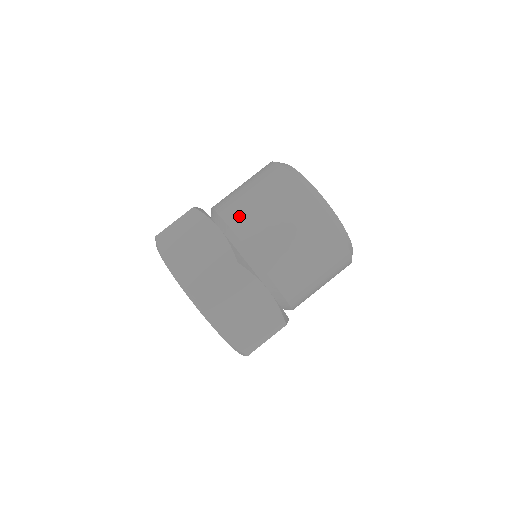
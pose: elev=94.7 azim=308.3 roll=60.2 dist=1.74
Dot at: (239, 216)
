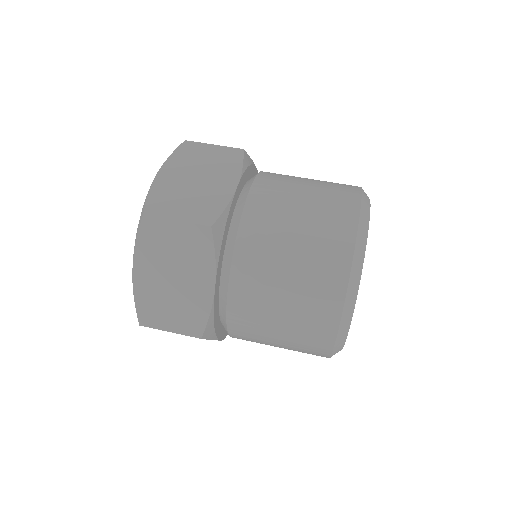
Dot at: occluded
